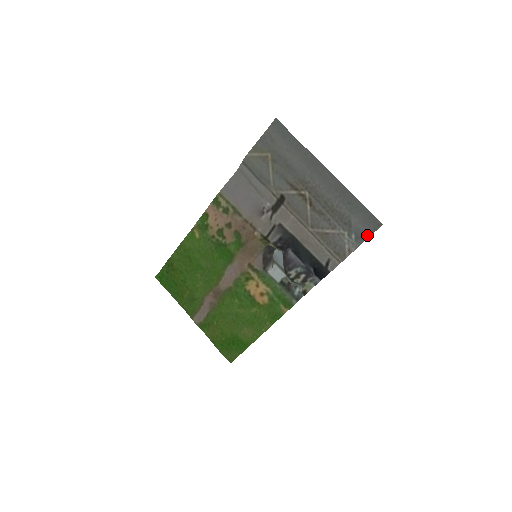
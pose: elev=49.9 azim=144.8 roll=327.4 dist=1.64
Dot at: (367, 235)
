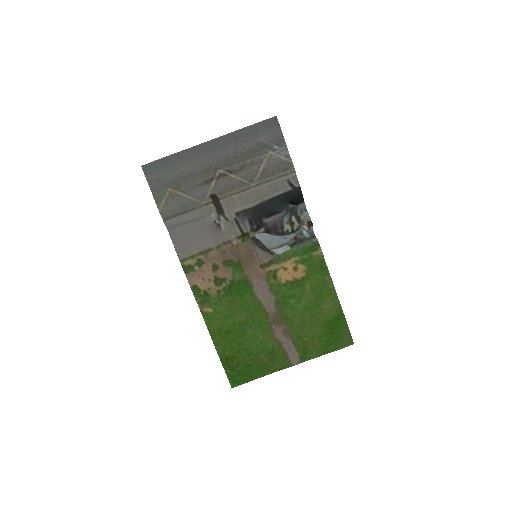
Dot at: (280, 134)
